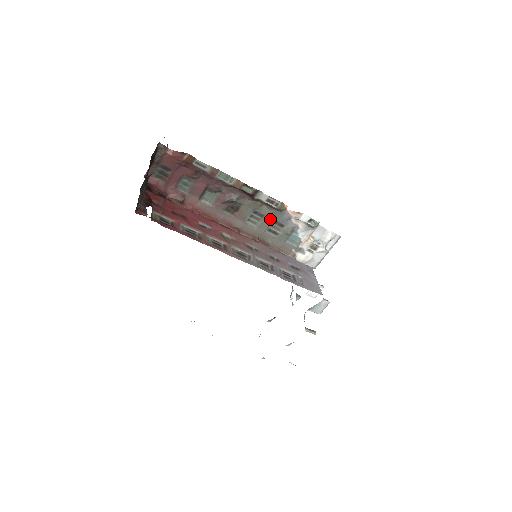
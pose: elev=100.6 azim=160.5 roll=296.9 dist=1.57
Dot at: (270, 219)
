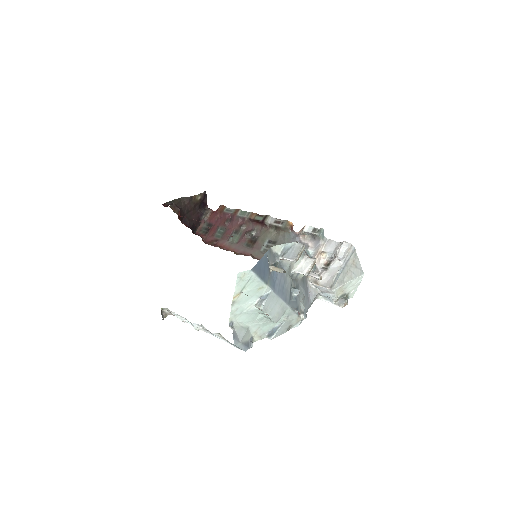
Dot at: occluded
